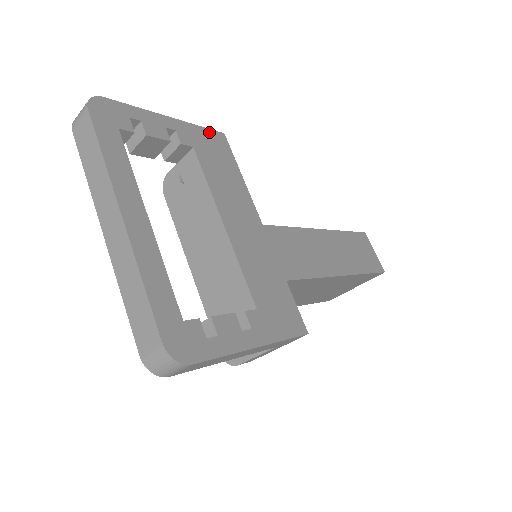
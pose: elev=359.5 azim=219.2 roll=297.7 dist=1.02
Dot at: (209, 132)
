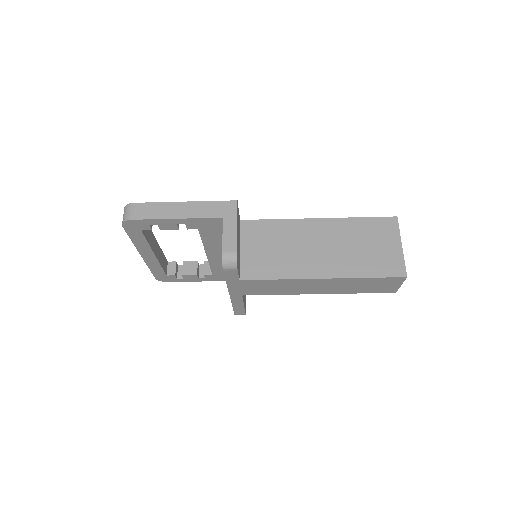
Dot at: occluded
